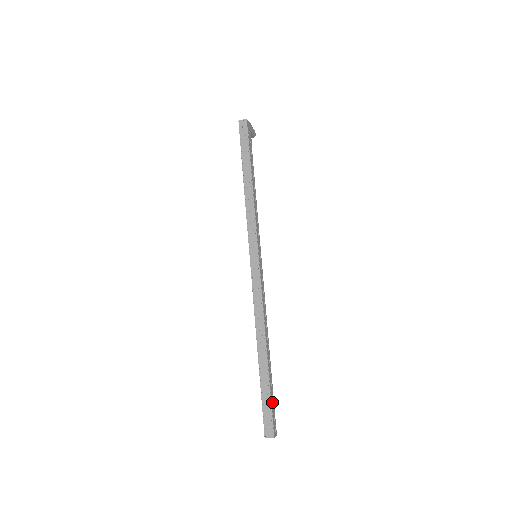
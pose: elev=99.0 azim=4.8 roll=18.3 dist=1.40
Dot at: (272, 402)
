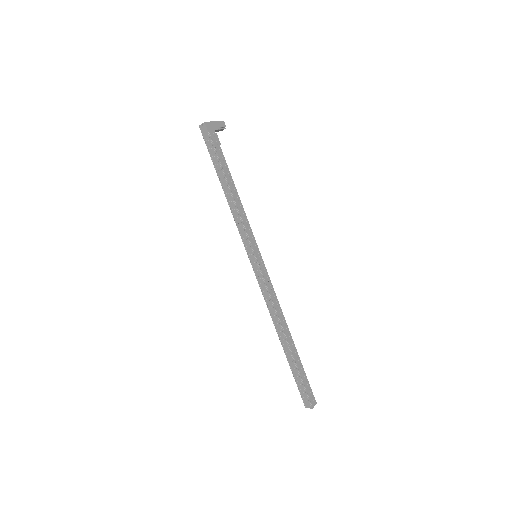
Dot at: (304, 380)
